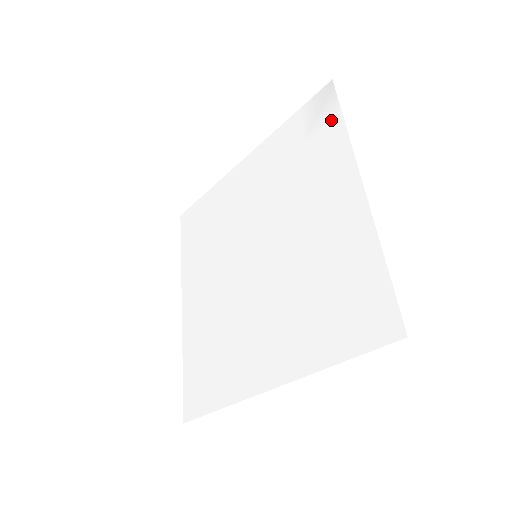
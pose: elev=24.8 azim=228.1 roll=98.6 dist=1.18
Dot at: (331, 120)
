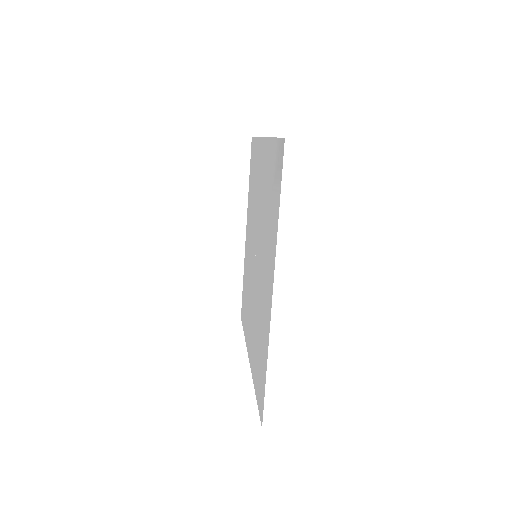
Dot at: (277, 194)
